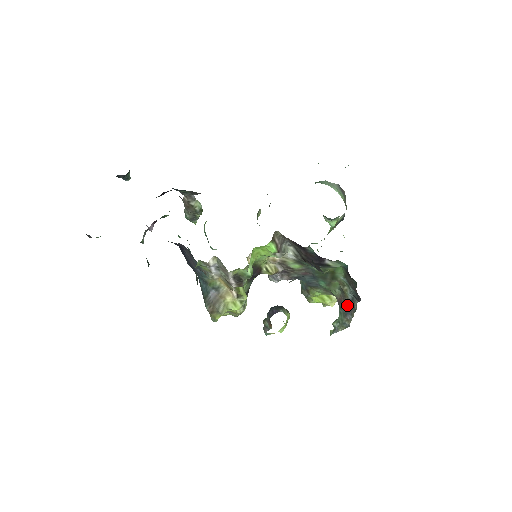
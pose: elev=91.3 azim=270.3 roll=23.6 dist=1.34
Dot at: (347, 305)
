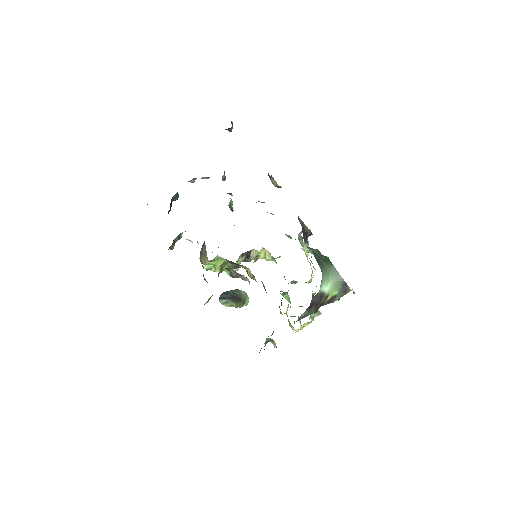
Dot at: occluded
